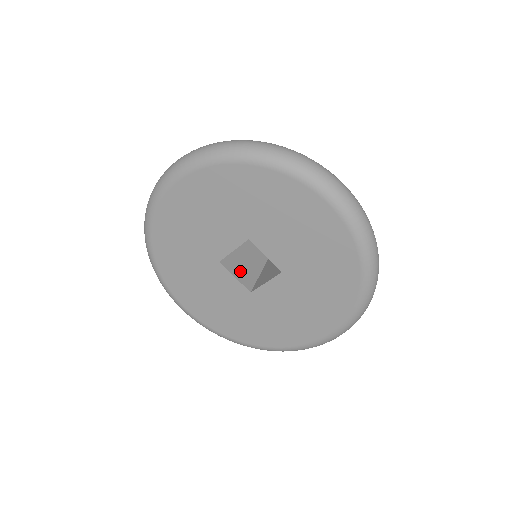
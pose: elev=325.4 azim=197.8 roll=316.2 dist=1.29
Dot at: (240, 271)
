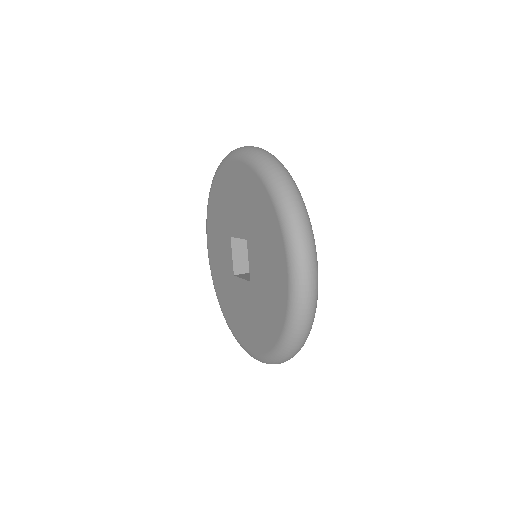
Dot at: (242, 256)
